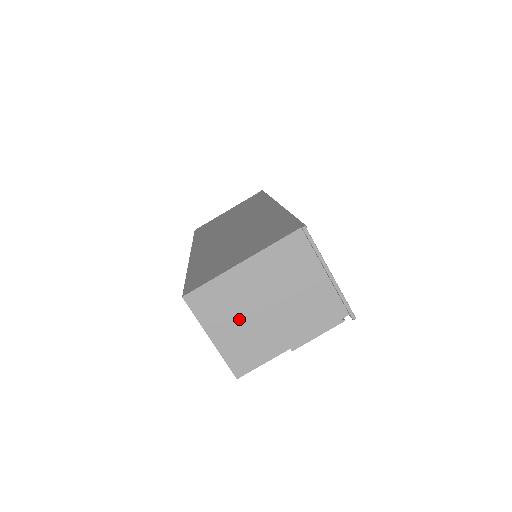
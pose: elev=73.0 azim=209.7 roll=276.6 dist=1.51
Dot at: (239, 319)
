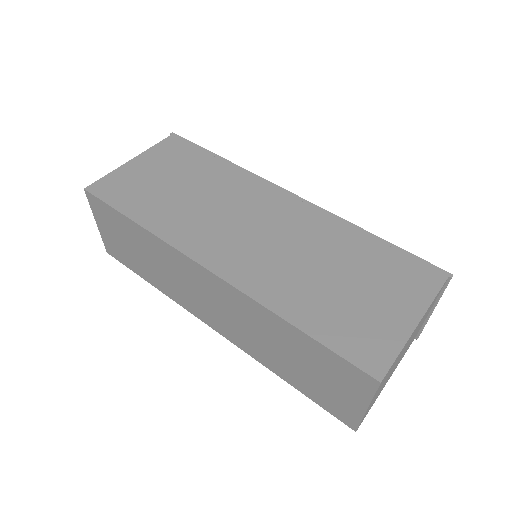
Dot at: occluded
